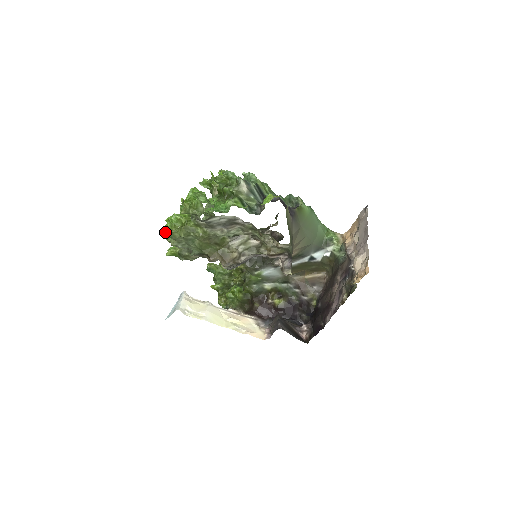
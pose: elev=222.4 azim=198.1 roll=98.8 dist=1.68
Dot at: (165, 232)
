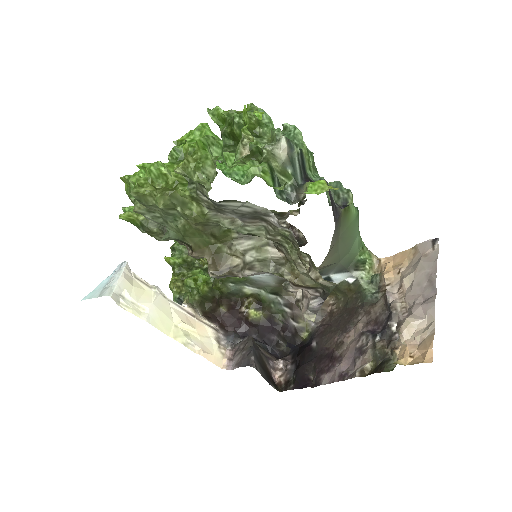
Dot at: (130, 183)
